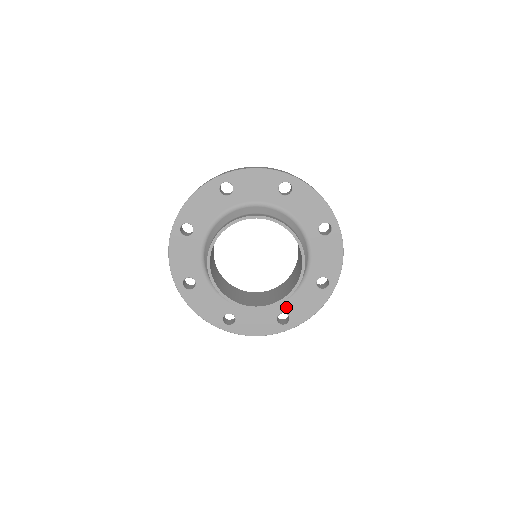
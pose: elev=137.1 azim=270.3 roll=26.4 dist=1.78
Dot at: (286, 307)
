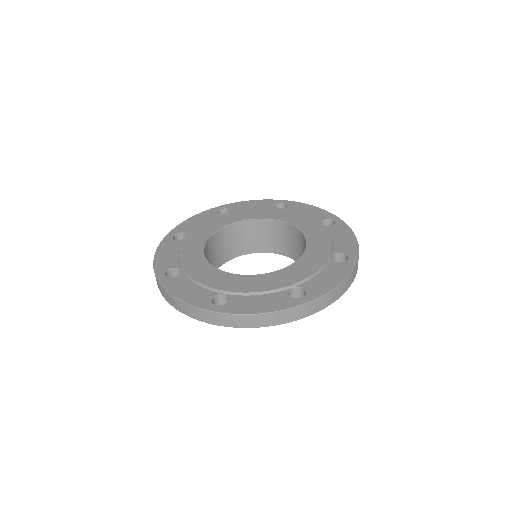
Dot at: occluded
